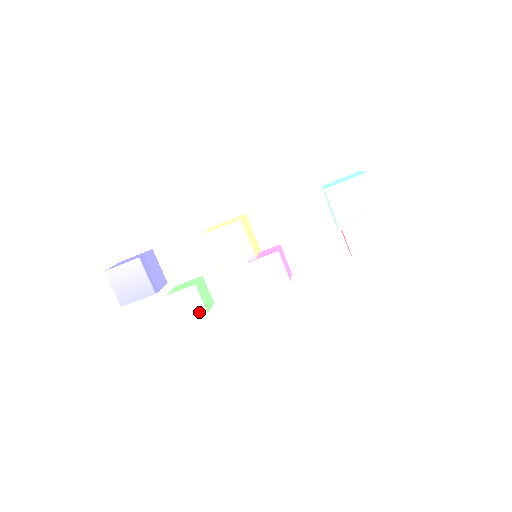
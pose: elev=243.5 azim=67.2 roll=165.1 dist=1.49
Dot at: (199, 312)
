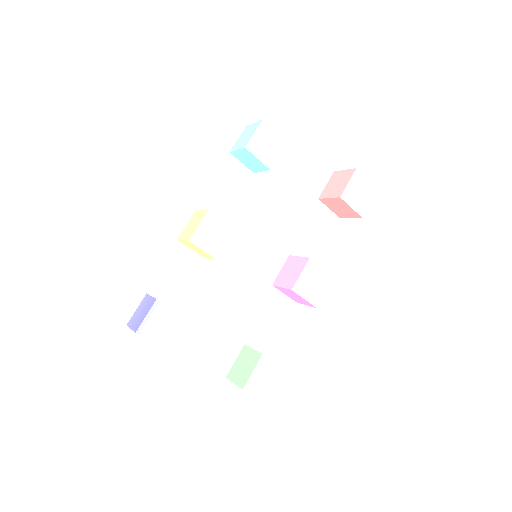
Dot at: (255, 361)
